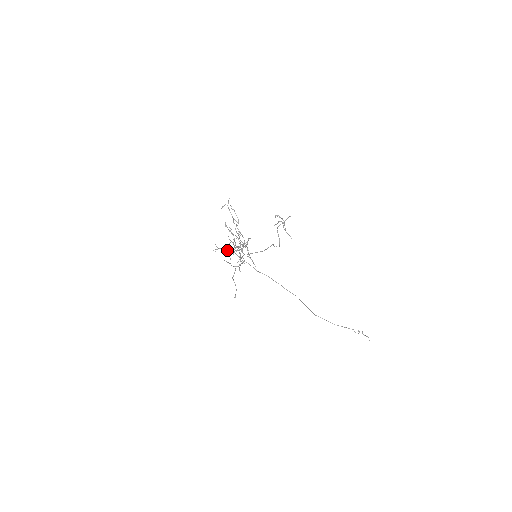
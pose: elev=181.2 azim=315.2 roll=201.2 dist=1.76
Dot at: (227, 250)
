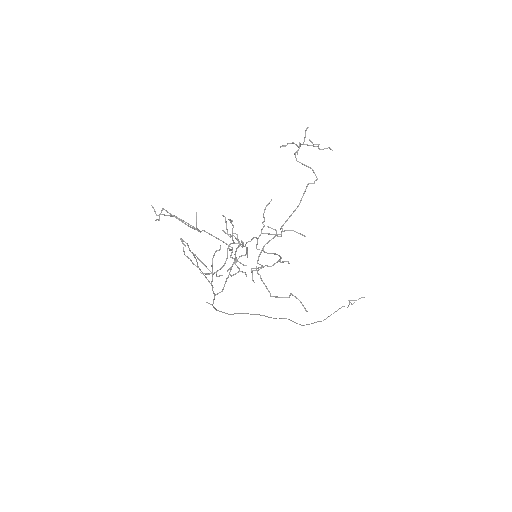
Dot at: (239, 256)
